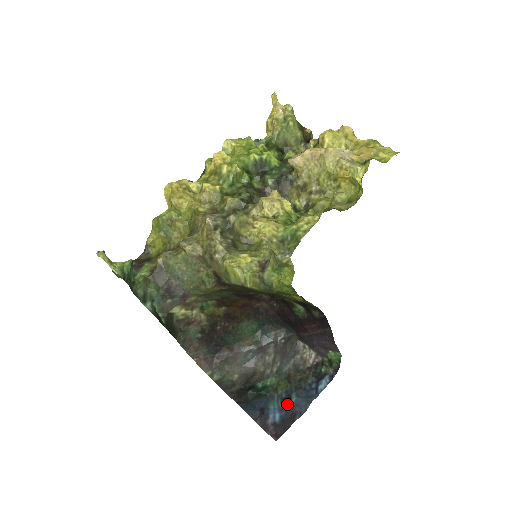
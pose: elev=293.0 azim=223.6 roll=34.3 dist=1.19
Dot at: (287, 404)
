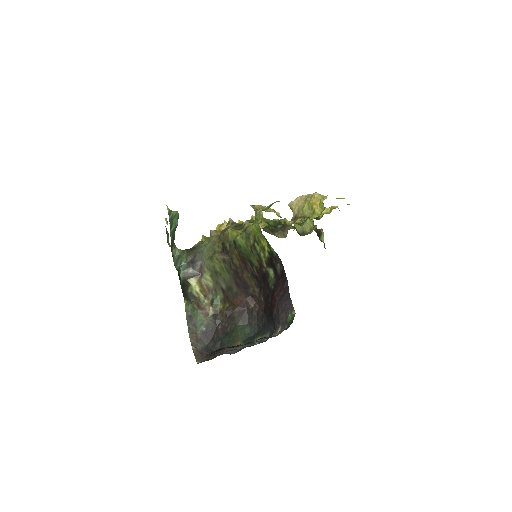
Dot at: occluded
